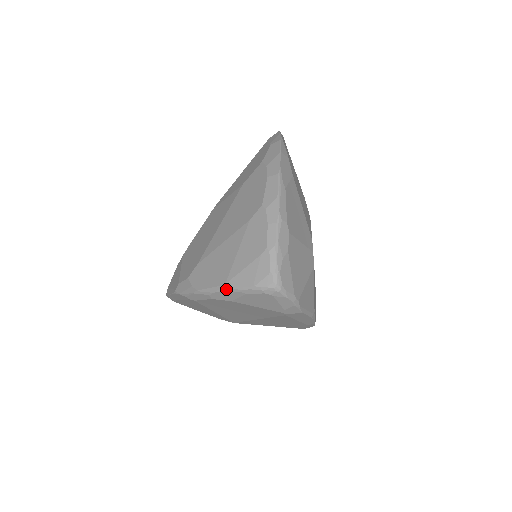
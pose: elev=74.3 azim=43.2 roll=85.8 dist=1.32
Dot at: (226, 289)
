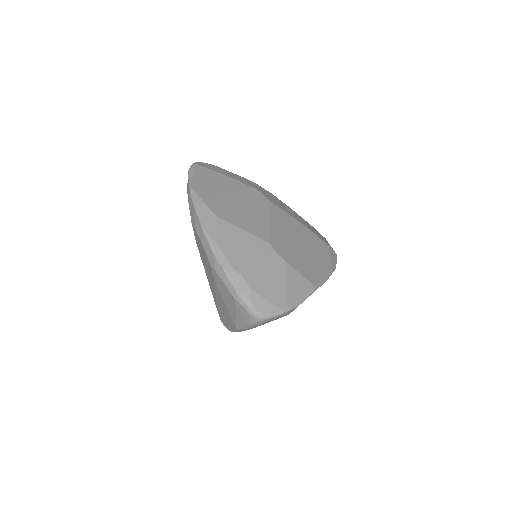
Dot at: (239, 330)
